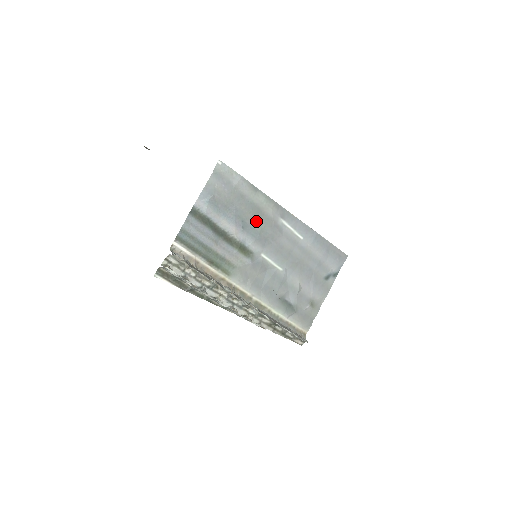
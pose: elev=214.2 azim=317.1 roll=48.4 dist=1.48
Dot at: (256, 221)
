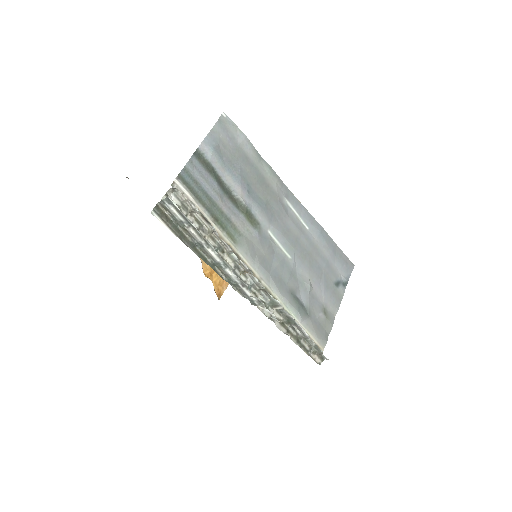
Dot at: (261, 190)
